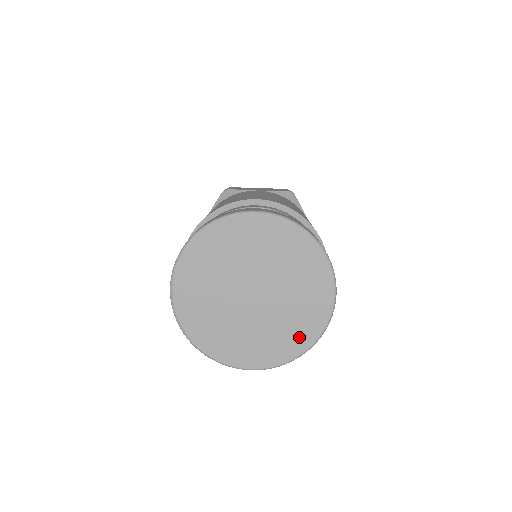
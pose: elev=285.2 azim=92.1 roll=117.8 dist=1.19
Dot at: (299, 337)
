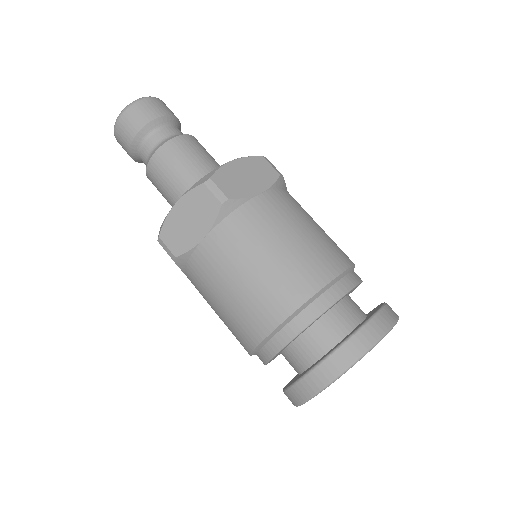
Dot at: occluded
